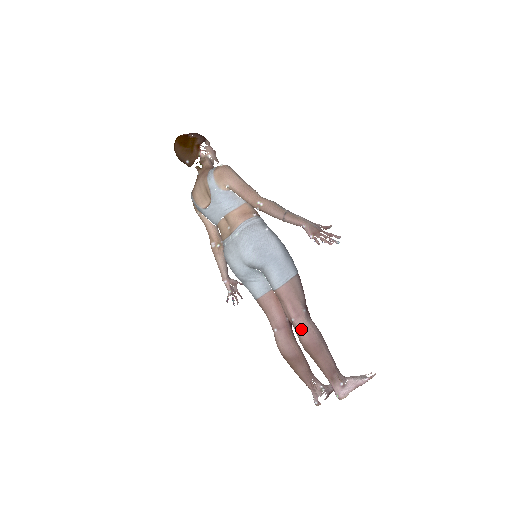
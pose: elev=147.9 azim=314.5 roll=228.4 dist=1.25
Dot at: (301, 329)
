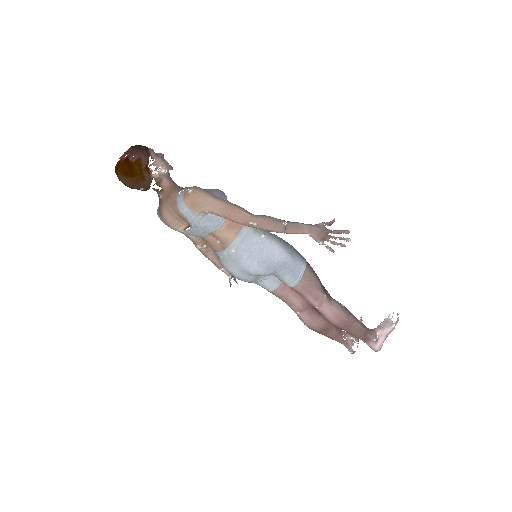
Dot at: (328, 315)
